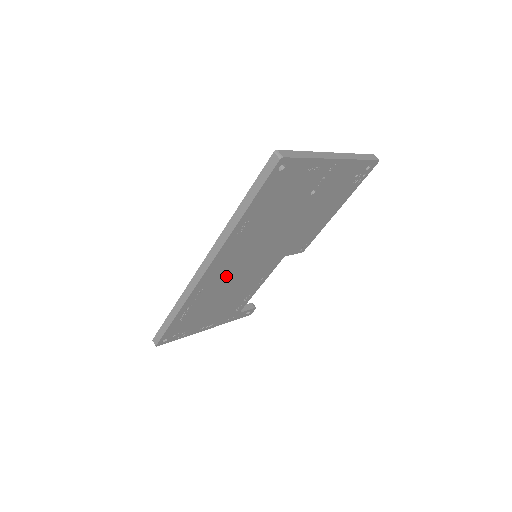
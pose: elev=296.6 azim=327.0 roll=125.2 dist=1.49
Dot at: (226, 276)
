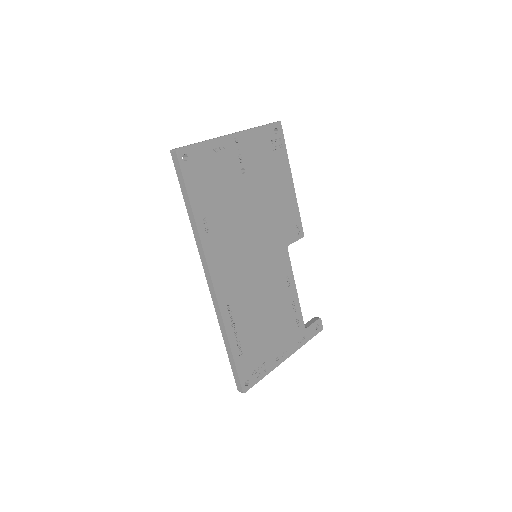
Dot at: (242, 285)
